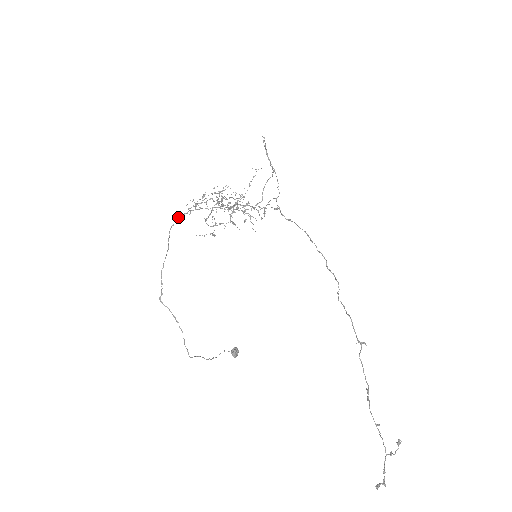
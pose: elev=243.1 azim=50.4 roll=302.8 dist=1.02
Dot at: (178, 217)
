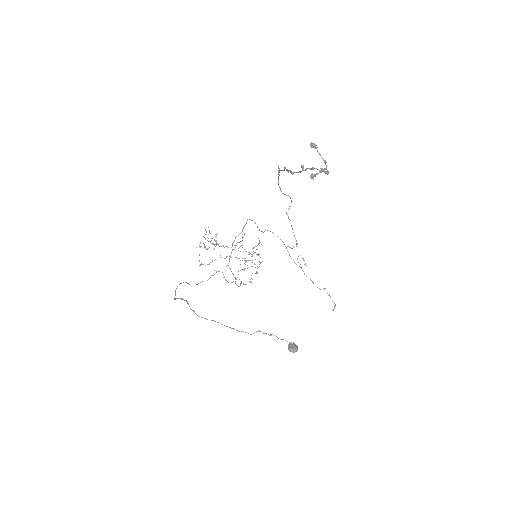
Dot at: occluded
